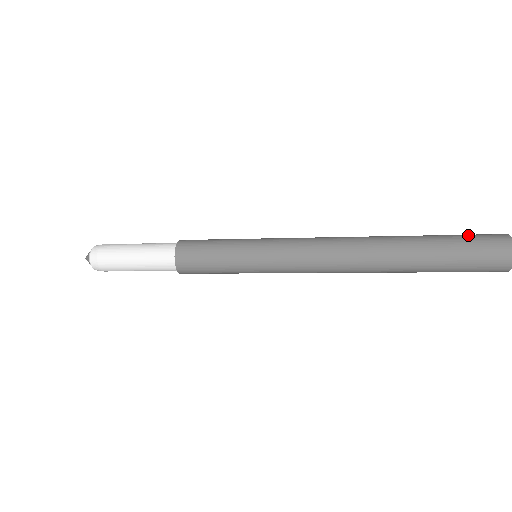
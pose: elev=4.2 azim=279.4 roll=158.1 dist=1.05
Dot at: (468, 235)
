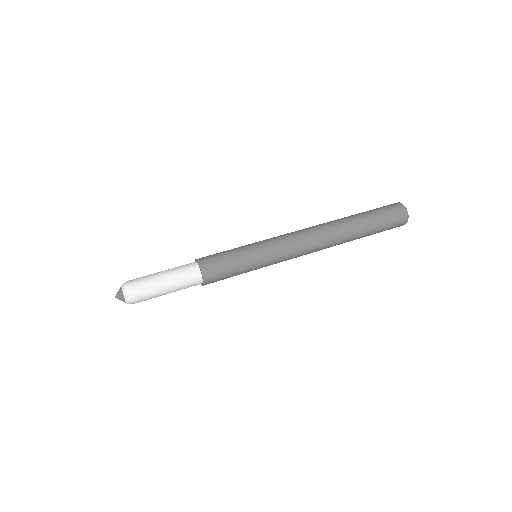
Dot at: (388, 224)
